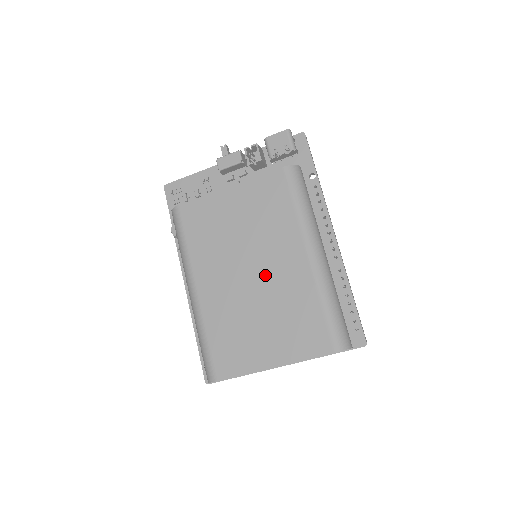
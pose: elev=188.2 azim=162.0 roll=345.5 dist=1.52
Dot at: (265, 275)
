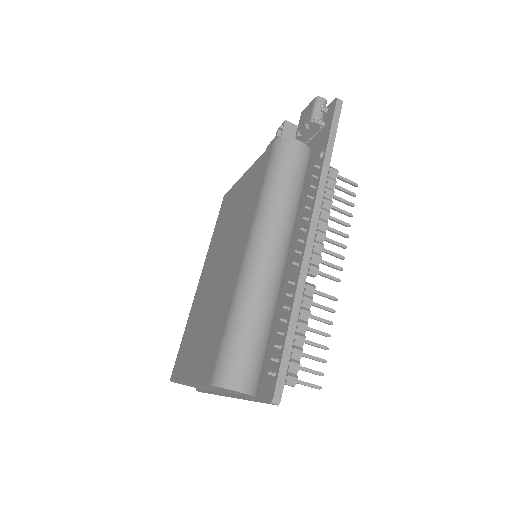
Dot at: (222, 272)
